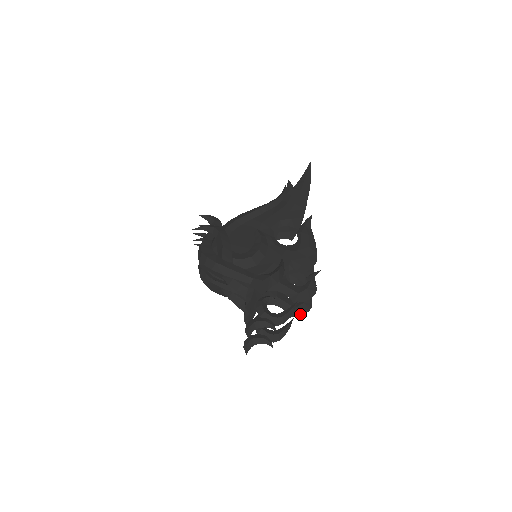
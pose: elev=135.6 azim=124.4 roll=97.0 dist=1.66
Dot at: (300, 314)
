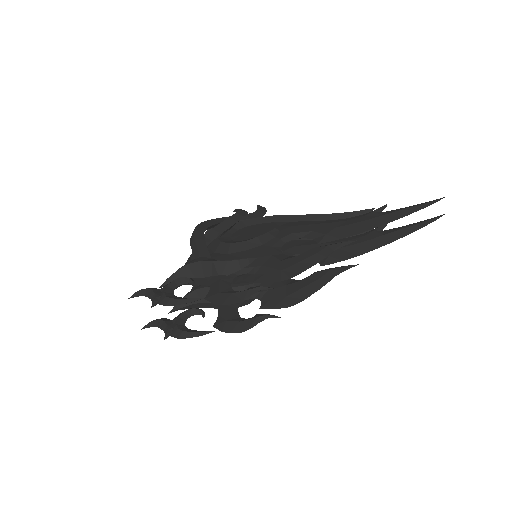
Dot at: (224, 329)
